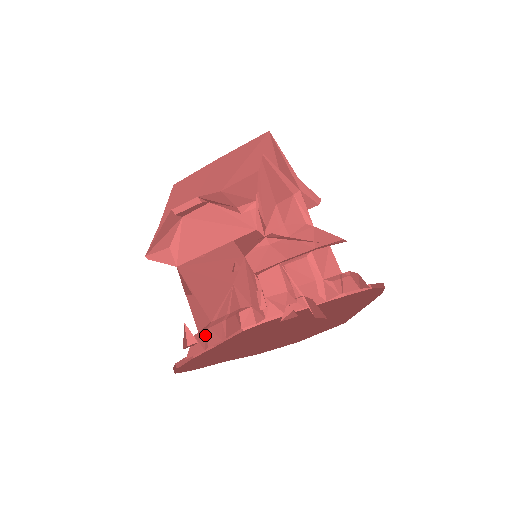
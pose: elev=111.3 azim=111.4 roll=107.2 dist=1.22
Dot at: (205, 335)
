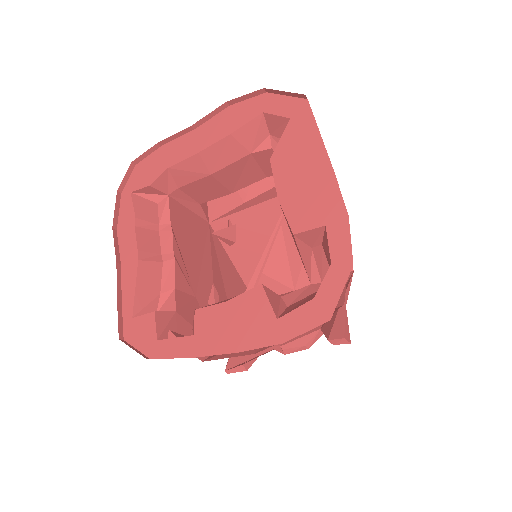
Dot at: (152, 223)
